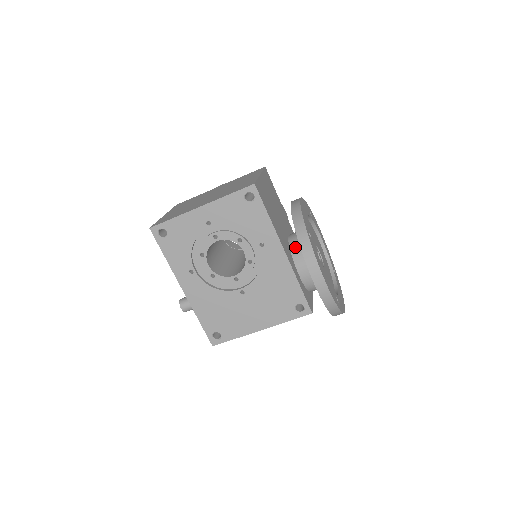
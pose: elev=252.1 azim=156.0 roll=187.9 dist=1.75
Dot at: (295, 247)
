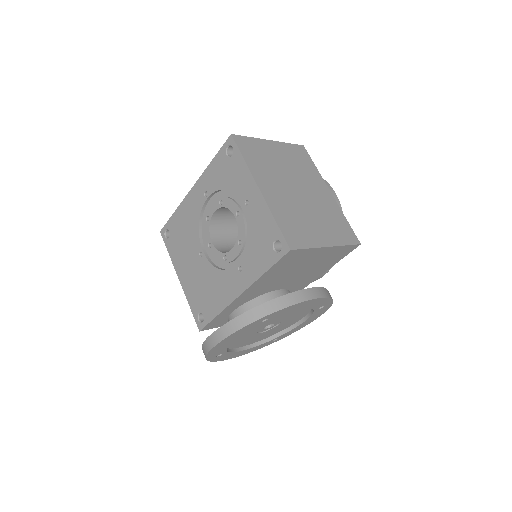
Dot at: (261, 302)
